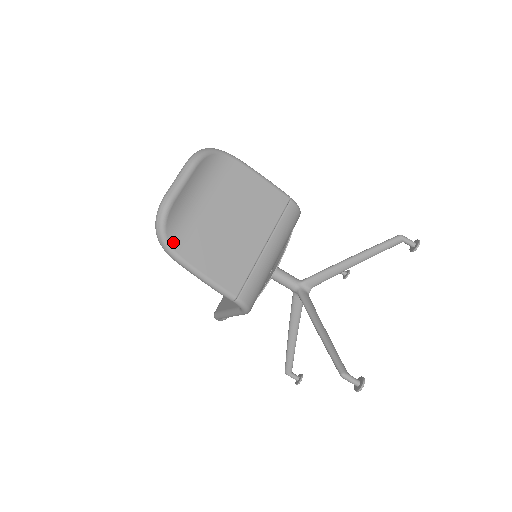
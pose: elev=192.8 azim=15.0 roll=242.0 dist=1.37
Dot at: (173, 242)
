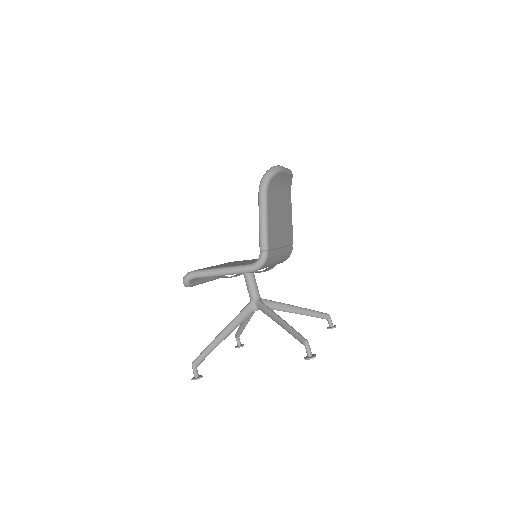
Dot at: (269, 187)
